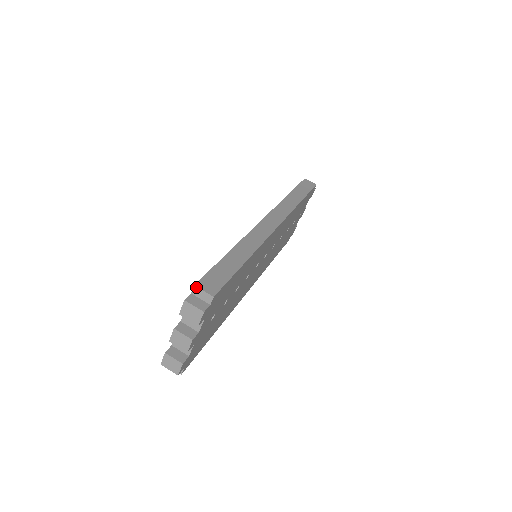
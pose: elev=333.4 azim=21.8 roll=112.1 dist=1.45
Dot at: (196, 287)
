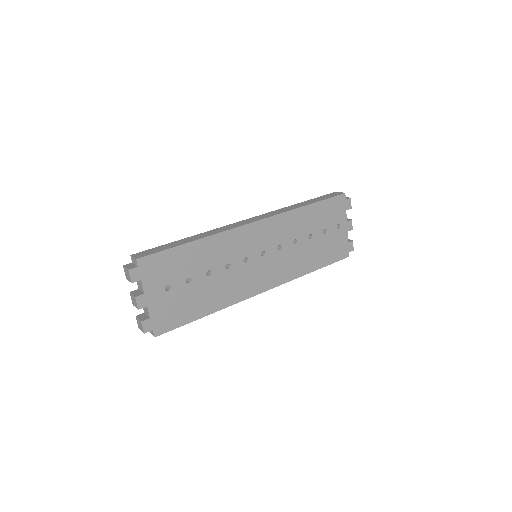
Dot at: (131, 256)
